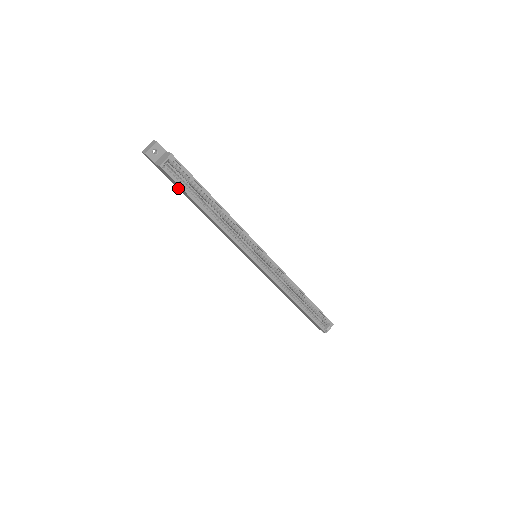
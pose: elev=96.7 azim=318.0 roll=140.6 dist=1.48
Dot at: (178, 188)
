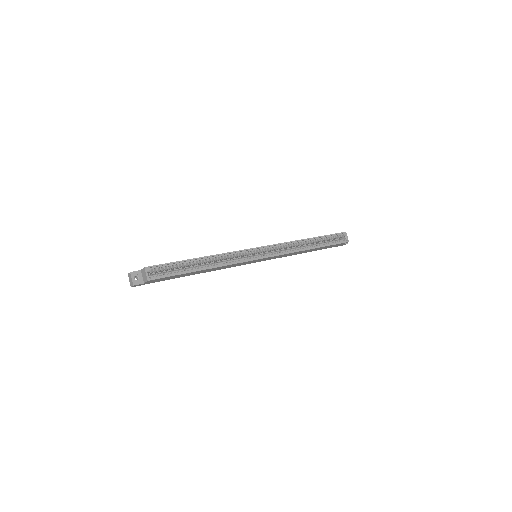
Dot at: occluded
